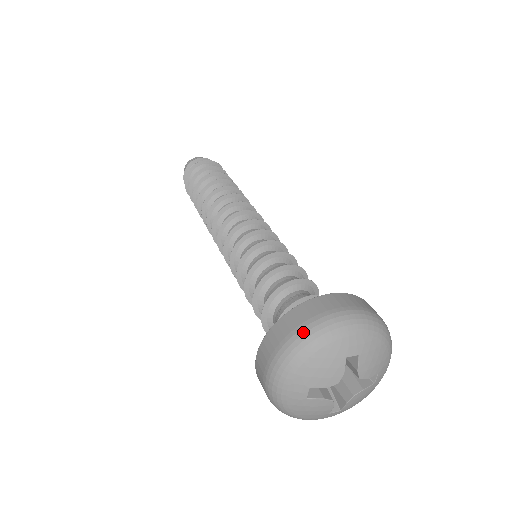
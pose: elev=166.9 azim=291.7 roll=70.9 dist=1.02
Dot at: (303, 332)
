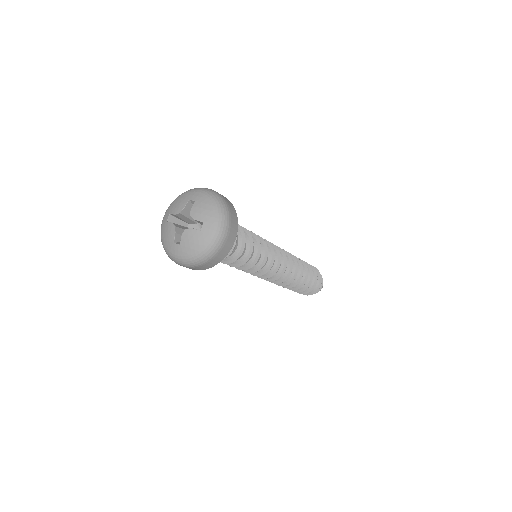
Dot at: occluded
